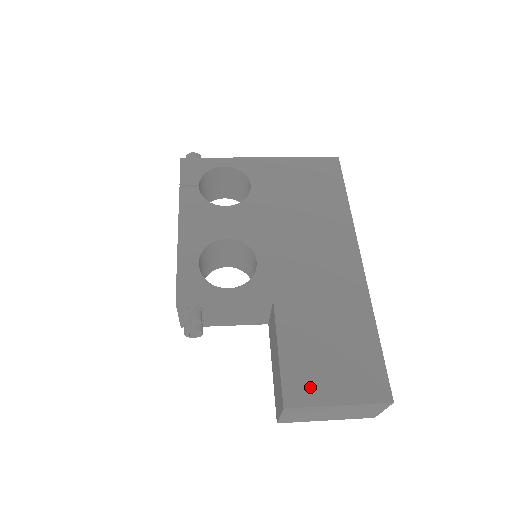
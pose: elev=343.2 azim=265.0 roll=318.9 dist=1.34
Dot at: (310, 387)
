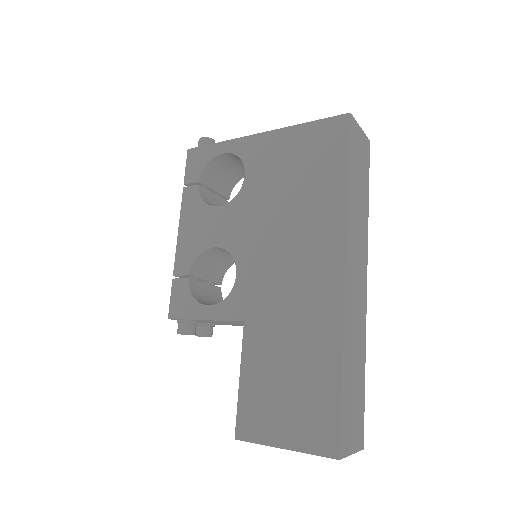
Dot at: (260, 423)
